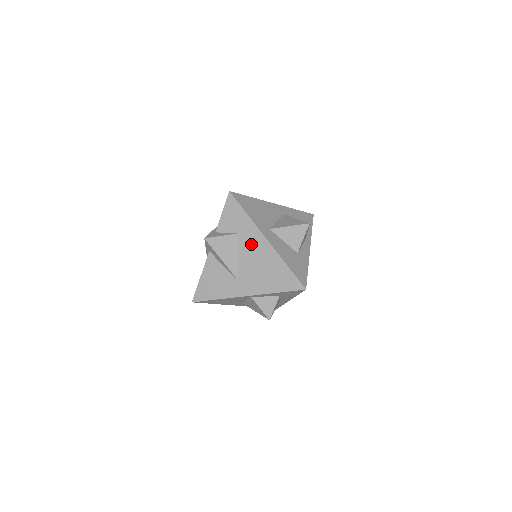
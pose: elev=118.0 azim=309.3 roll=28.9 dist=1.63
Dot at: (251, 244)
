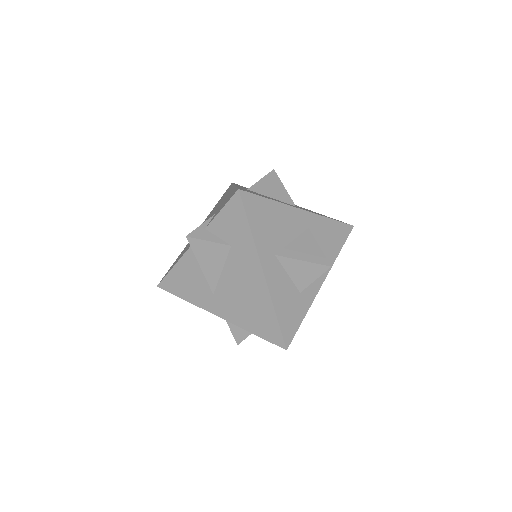
Dot at: (243, 267)
